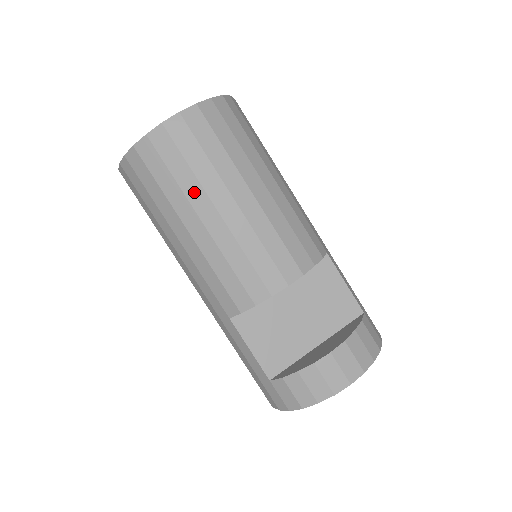
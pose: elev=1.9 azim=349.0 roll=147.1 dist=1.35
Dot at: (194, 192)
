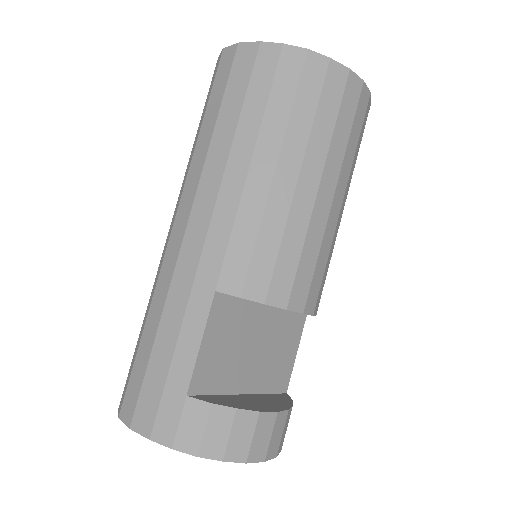
Dot at: (318, 149)
